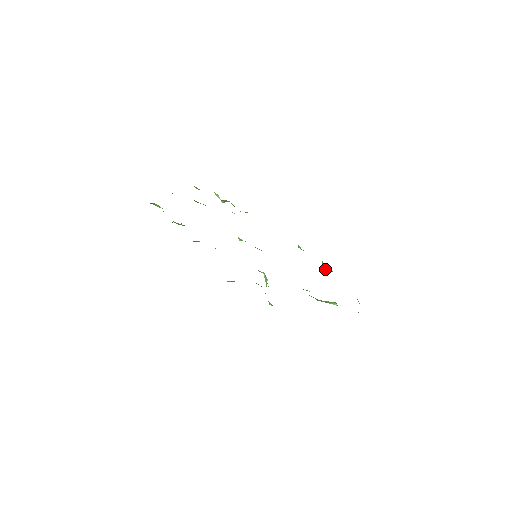
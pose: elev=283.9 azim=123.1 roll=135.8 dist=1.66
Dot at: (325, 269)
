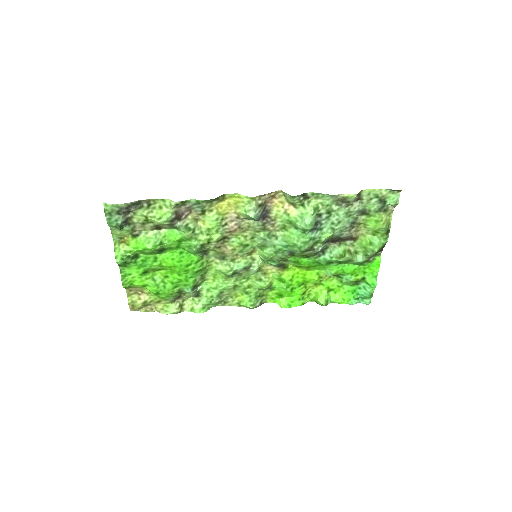
Dot at: (321, 295)
